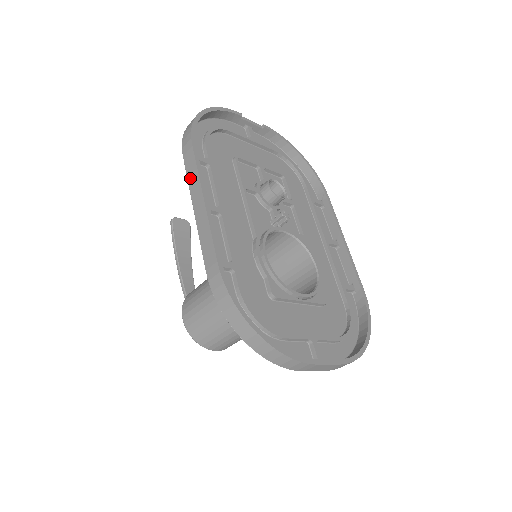
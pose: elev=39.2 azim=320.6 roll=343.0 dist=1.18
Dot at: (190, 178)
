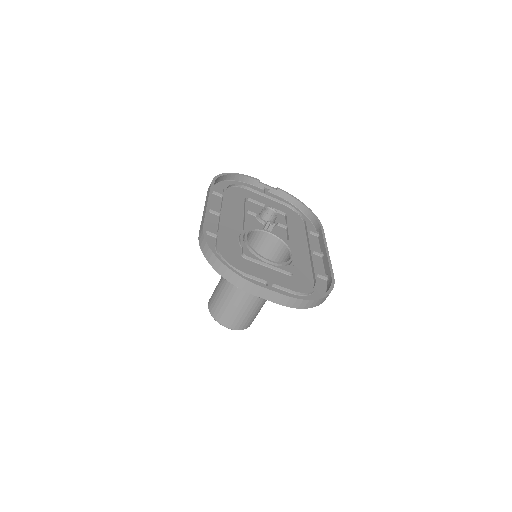
Dot at: (206, 198)
